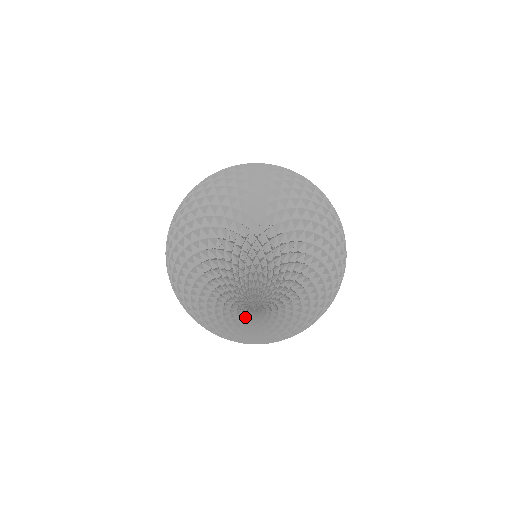
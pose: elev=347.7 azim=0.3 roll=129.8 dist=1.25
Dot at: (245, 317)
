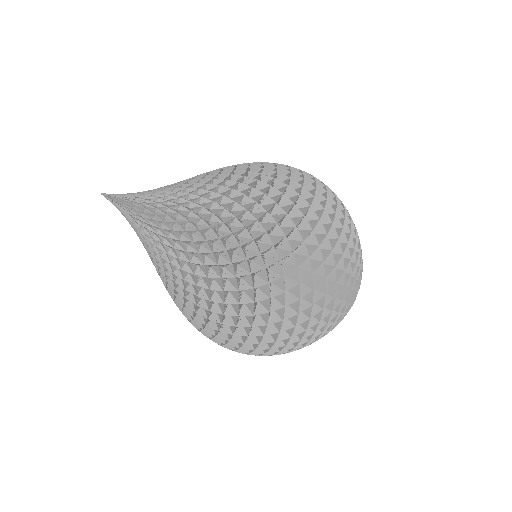
Dot at: (143, 243)
